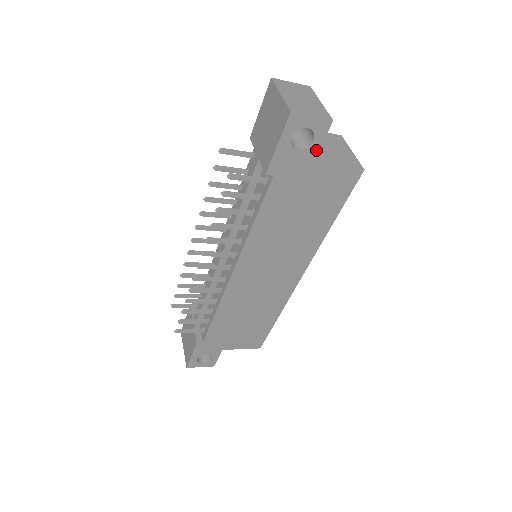
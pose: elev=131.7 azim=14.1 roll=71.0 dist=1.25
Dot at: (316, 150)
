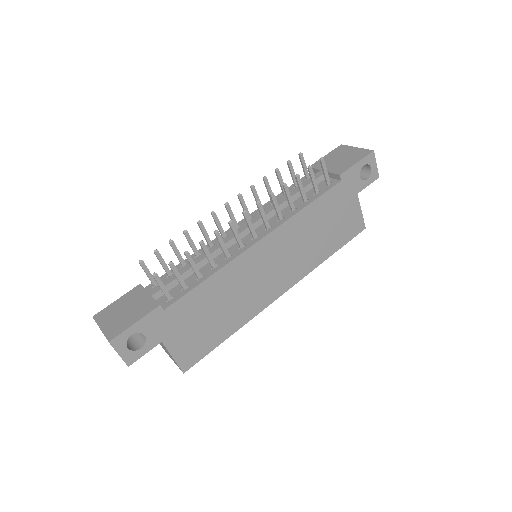
Dot at: (363, 187)
